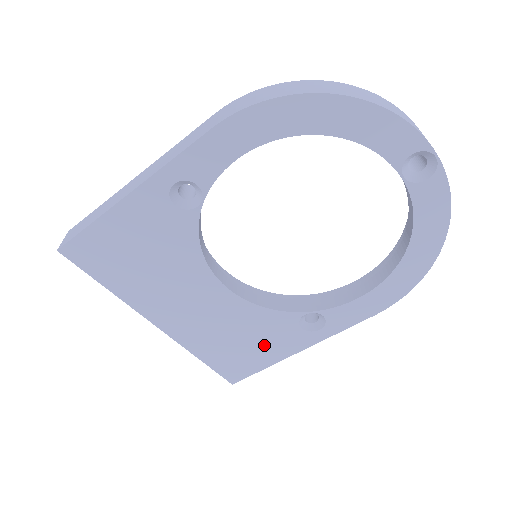
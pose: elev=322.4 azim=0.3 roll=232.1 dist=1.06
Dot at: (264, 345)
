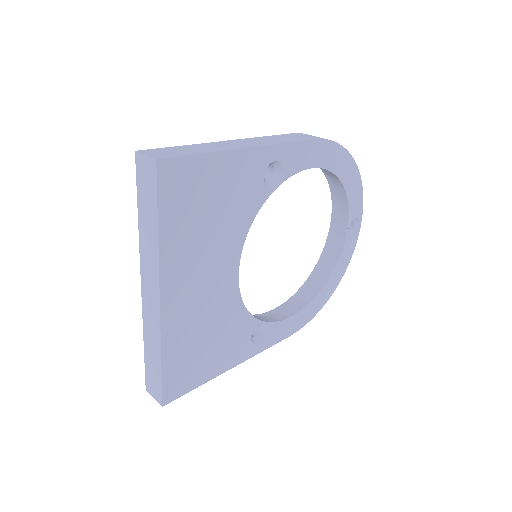
Dot at: (219, 352)
